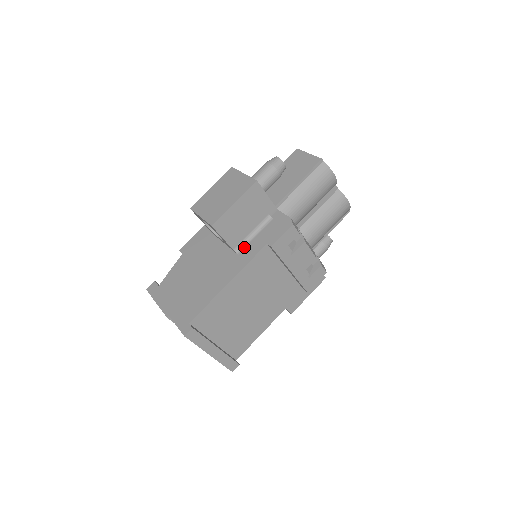
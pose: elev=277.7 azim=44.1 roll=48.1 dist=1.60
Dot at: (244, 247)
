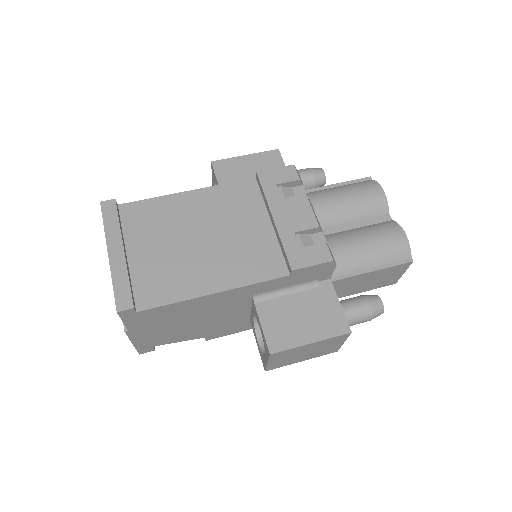
Dot at: occluded
